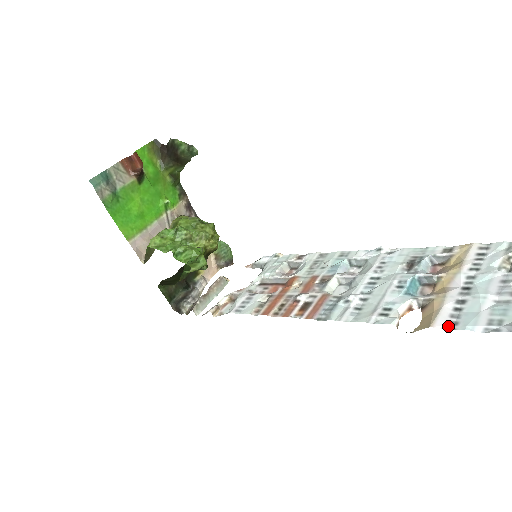
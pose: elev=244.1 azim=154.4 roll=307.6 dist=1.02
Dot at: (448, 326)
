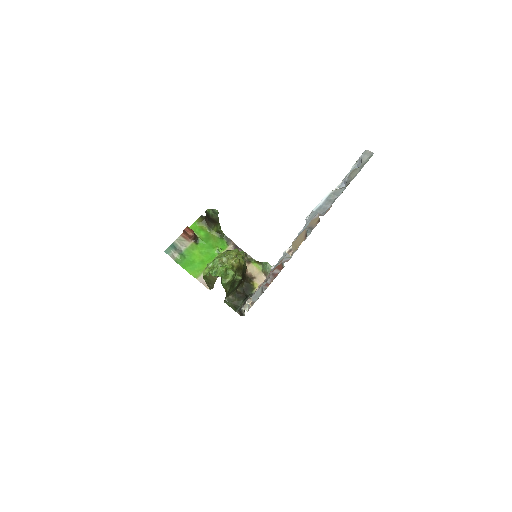
Dot at: occluded
